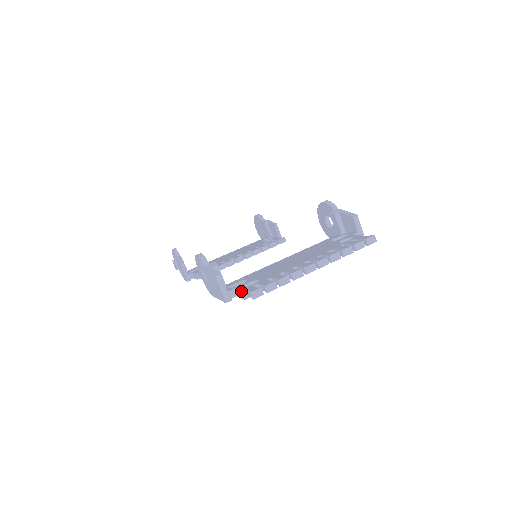
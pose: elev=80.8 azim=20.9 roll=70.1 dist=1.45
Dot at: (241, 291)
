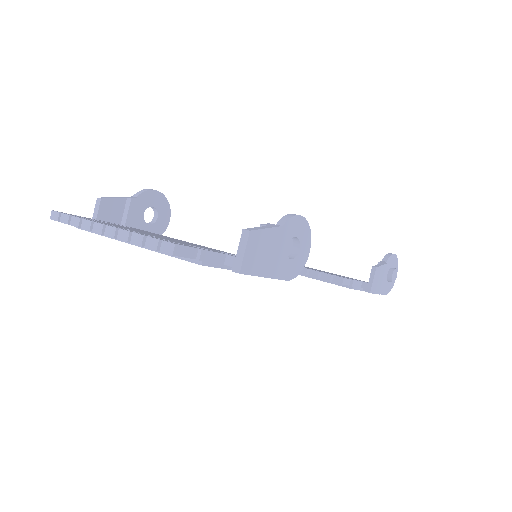
Dot at: occluded
